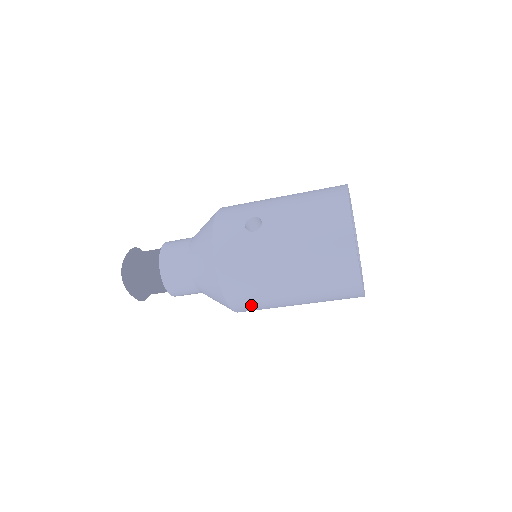
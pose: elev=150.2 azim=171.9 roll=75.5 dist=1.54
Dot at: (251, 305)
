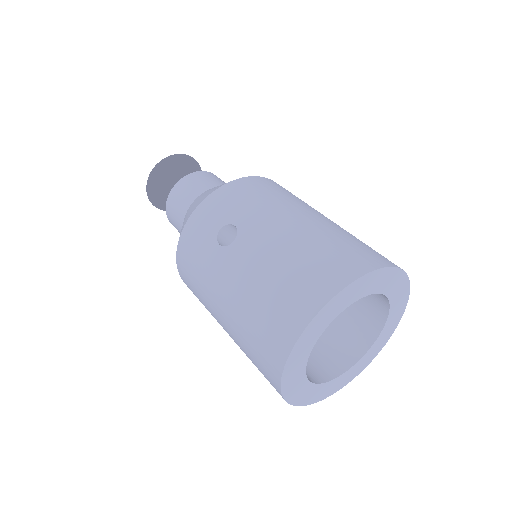
Dot at: occluded
